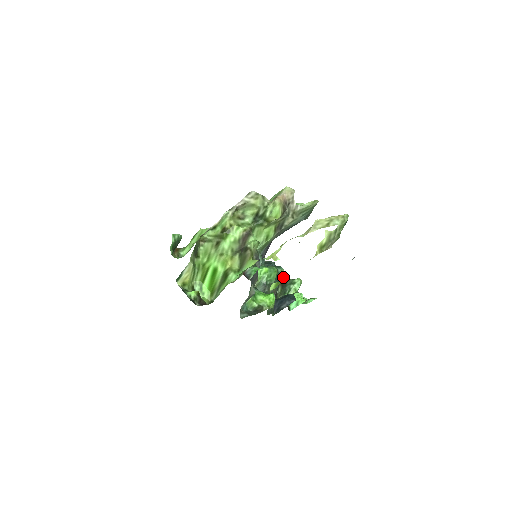
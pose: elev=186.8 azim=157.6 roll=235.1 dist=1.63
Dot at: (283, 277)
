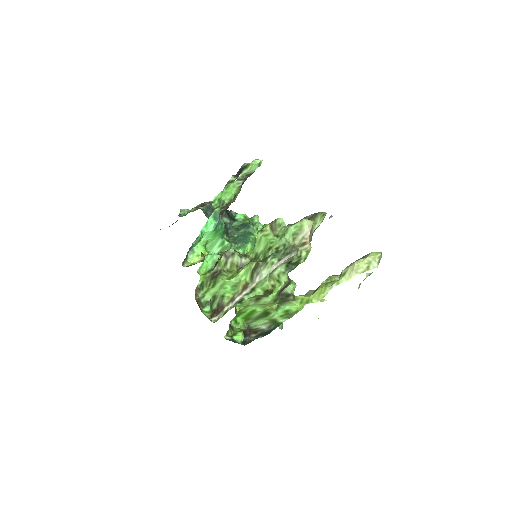
Dot at: occluded
